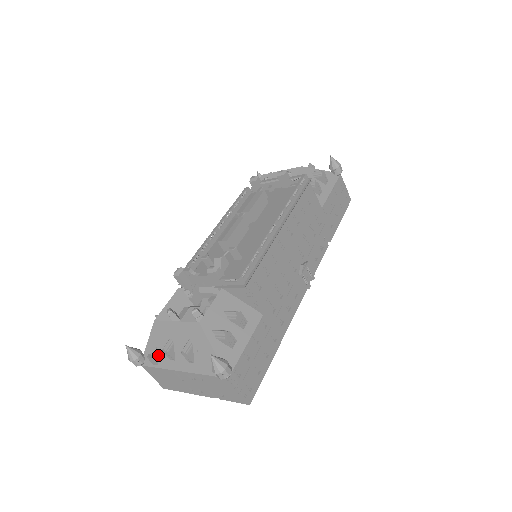
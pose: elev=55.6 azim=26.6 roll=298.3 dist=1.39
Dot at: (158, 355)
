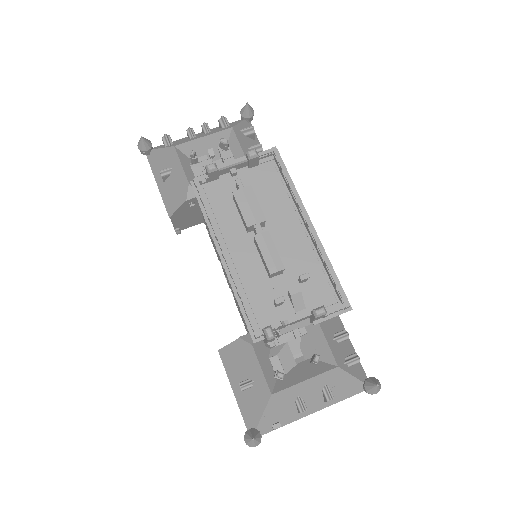
Dot at: (280, 418)
